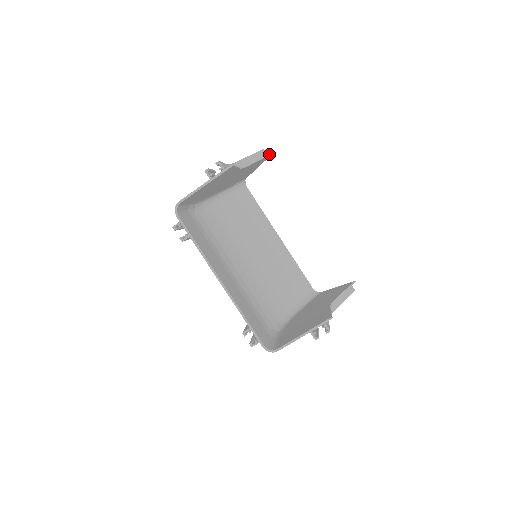
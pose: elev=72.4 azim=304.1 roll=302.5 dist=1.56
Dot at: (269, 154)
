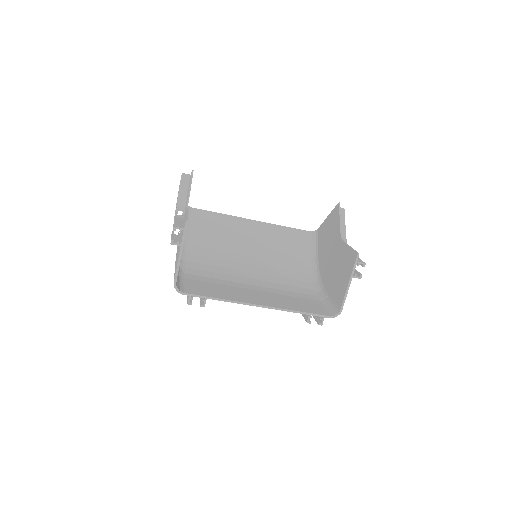
Dot at: (192, 174)
